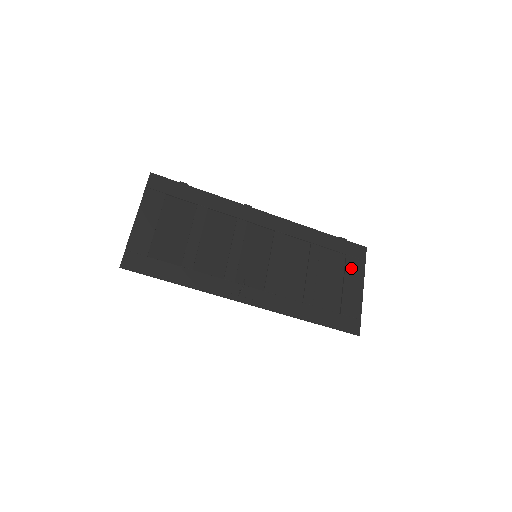
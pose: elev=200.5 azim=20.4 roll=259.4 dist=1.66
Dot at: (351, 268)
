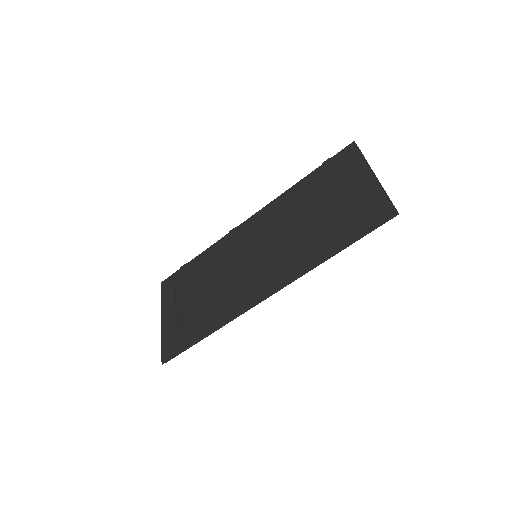
Dot at: (348, 172)
